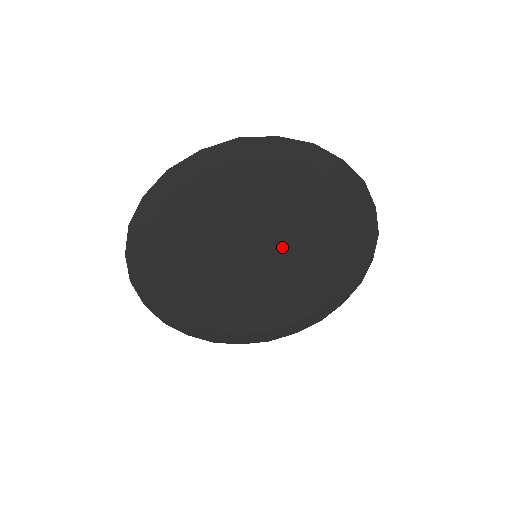
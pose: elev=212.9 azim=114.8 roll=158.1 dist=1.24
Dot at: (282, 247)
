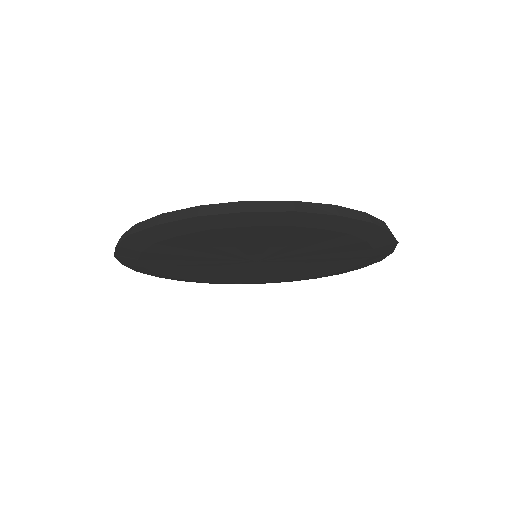
Dot at: (281, 256)
